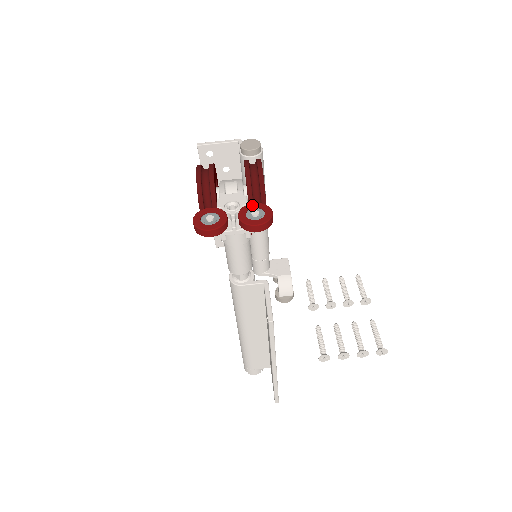
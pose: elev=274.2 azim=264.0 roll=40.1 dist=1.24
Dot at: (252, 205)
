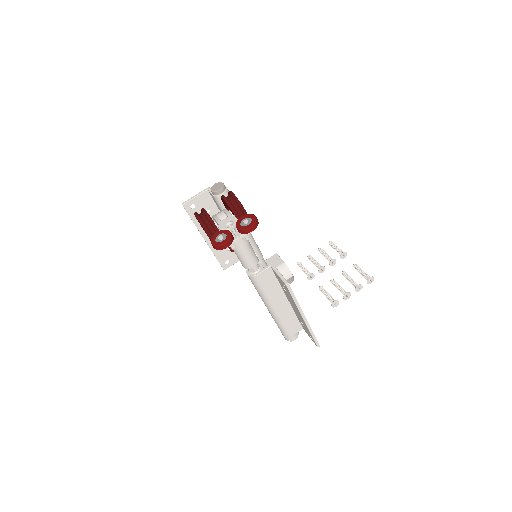
Dot at: (241, 218)
